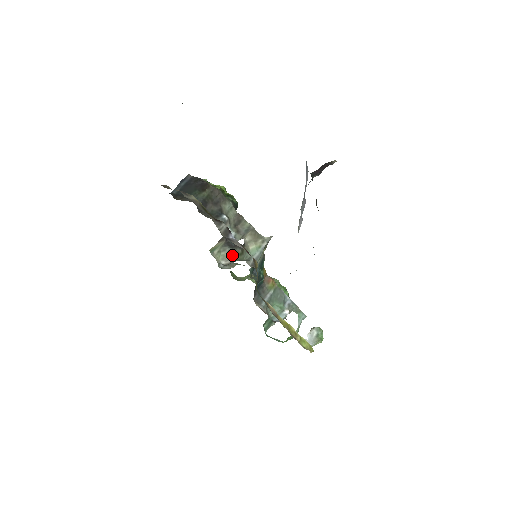
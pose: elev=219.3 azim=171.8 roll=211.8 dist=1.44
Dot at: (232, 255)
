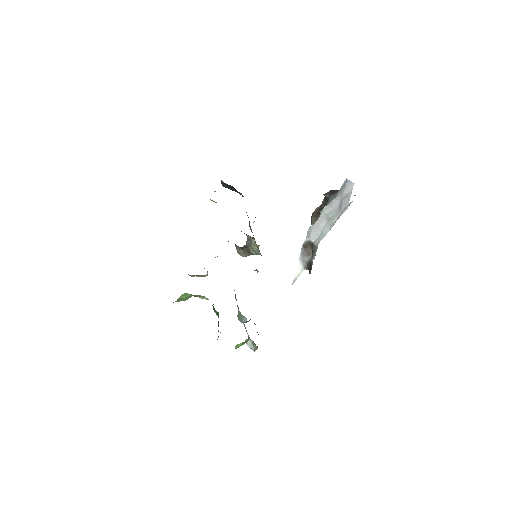
Dot at: (243, 252)
